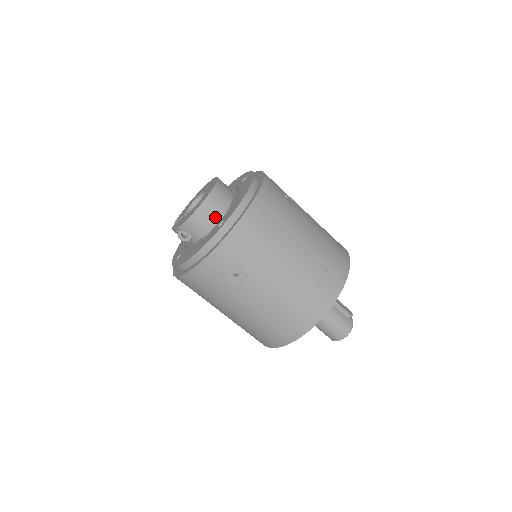
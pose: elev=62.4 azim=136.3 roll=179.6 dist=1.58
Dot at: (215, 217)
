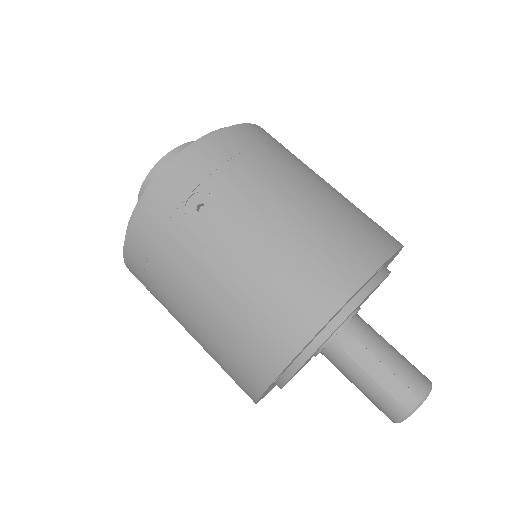
Dot at: occluded
